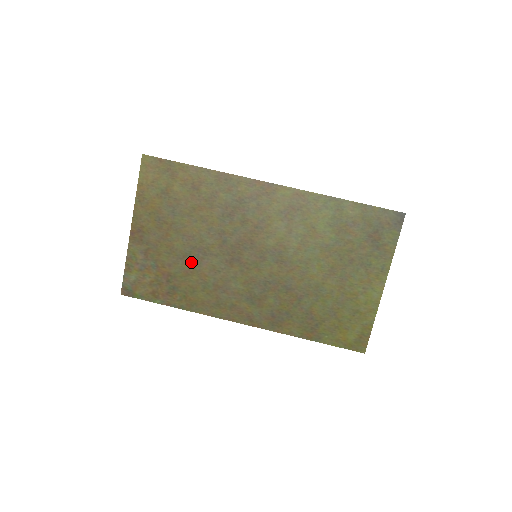
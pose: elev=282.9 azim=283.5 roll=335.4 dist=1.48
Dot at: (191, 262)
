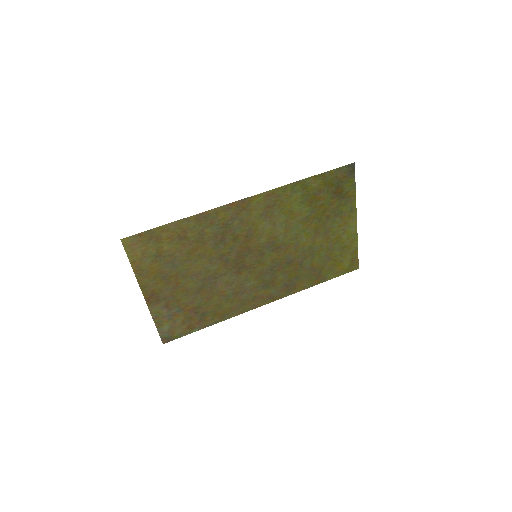
Dot at: (207, 290)
